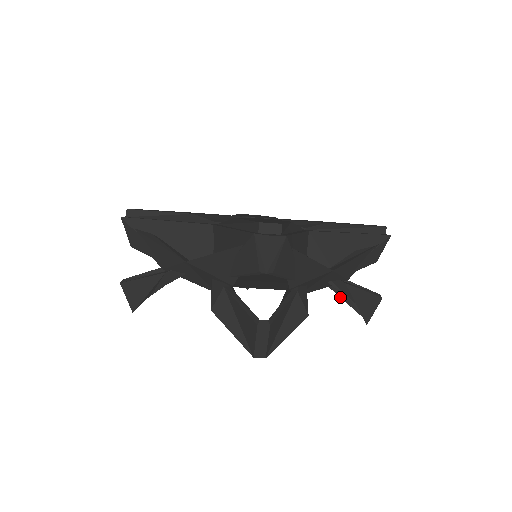
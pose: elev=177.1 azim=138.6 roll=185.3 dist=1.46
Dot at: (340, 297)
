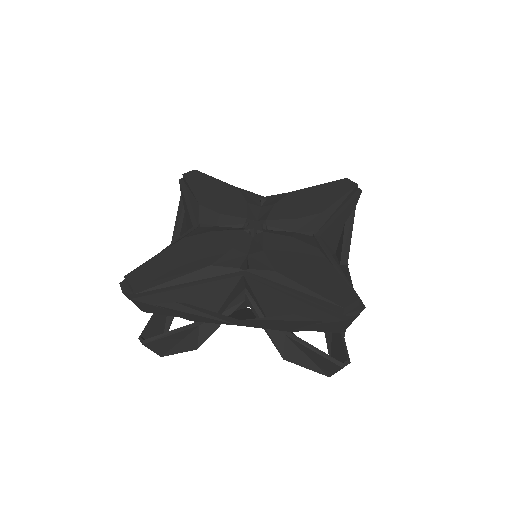
Dot at: occluded
